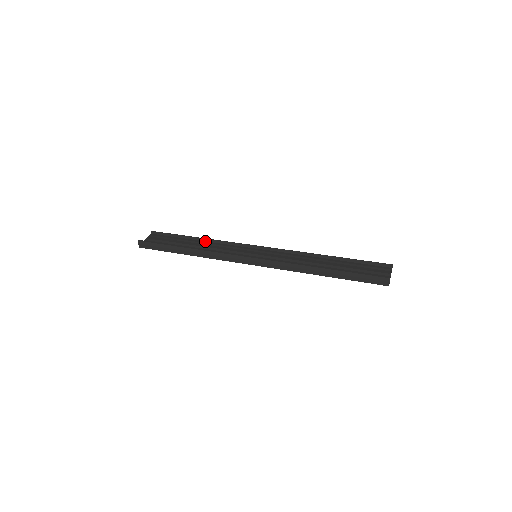
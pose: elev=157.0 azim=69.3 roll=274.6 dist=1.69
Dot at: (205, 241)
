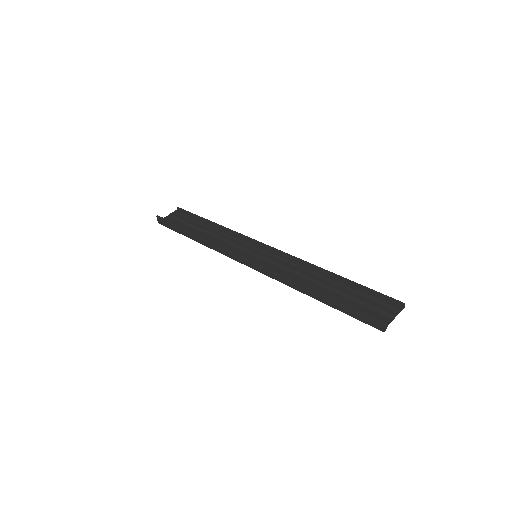
Dot at: (219, 227)
